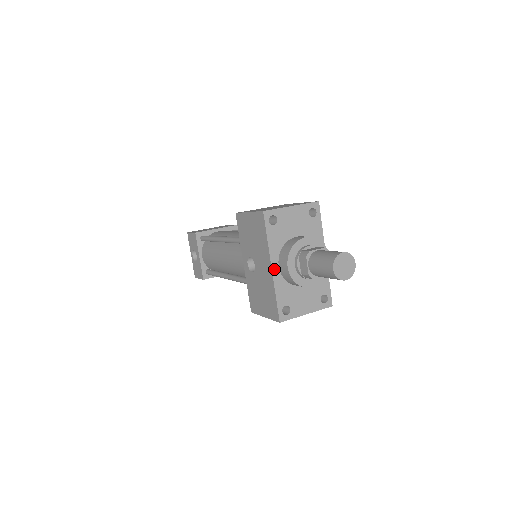
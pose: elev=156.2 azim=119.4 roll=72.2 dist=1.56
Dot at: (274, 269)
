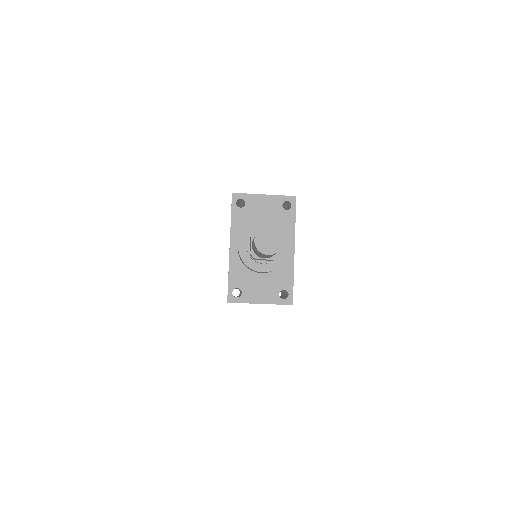
Dot at: (232, 249)
